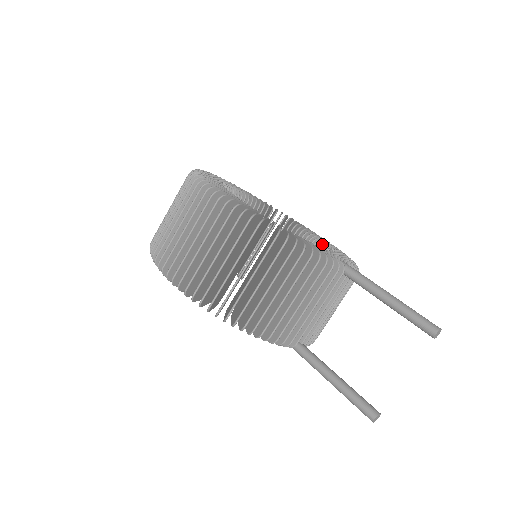
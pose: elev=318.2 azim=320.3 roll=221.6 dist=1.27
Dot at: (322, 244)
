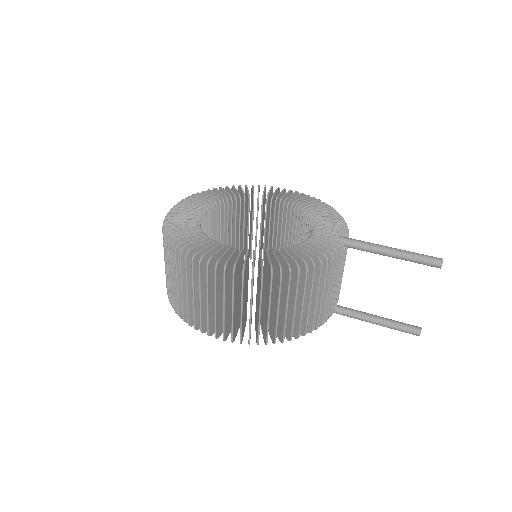
Dot at: (297, 206)
